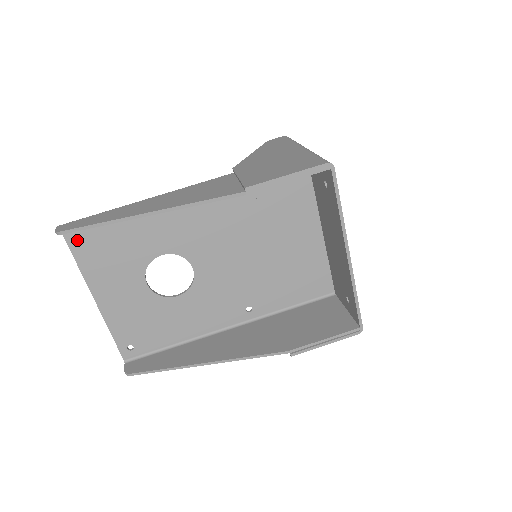
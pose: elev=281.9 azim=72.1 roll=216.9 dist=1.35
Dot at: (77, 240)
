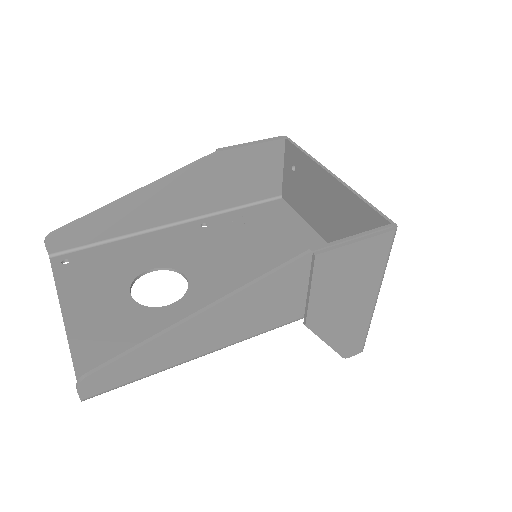
Dot at: (63, 265)
